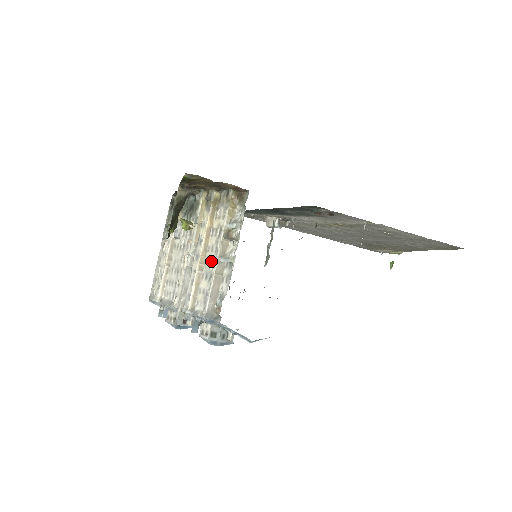
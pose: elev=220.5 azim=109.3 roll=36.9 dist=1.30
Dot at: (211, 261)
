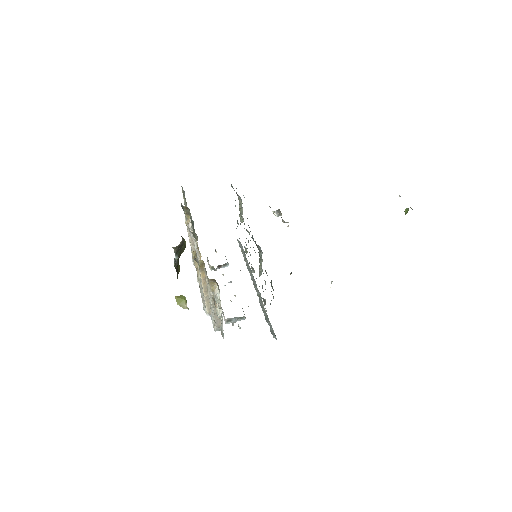
Dot at: occluded
